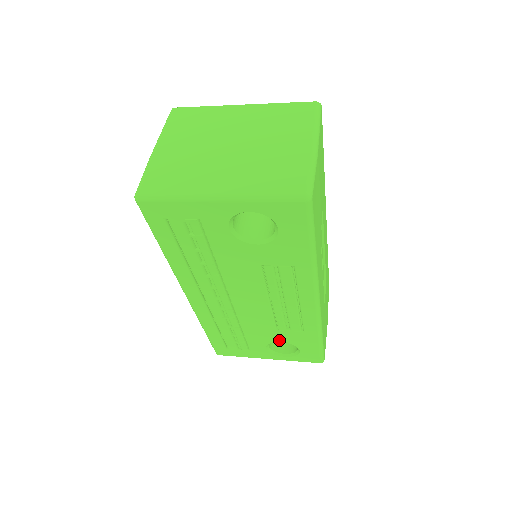
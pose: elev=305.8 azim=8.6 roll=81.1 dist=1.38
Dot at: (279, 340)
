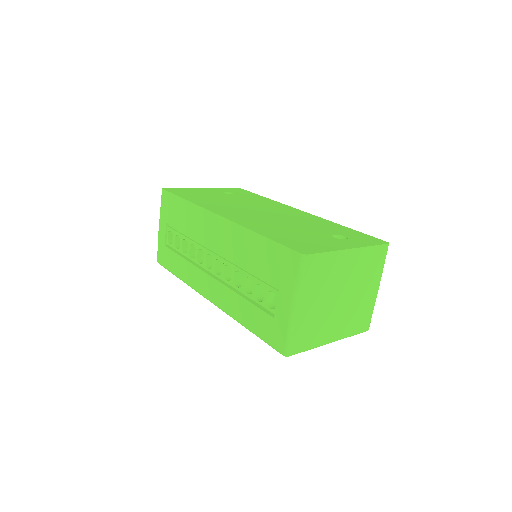
Dot at: occluded
